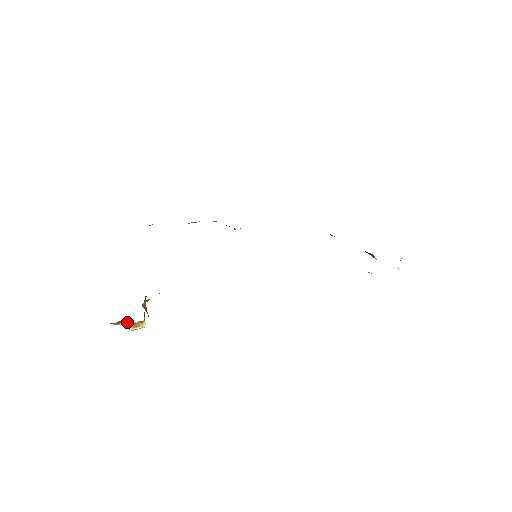
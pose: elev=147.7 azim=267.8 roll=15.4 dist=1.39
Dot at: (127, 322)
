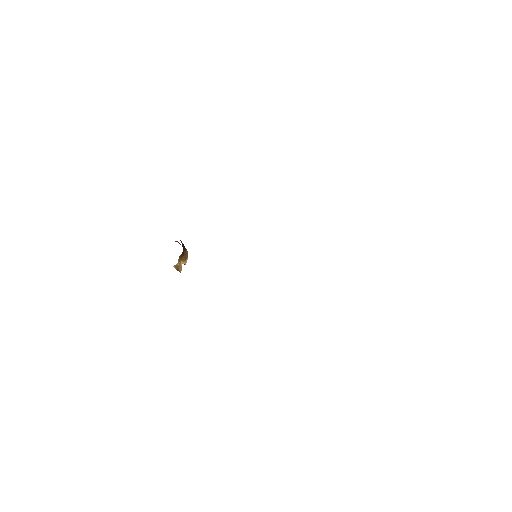
Dot at: occluded
